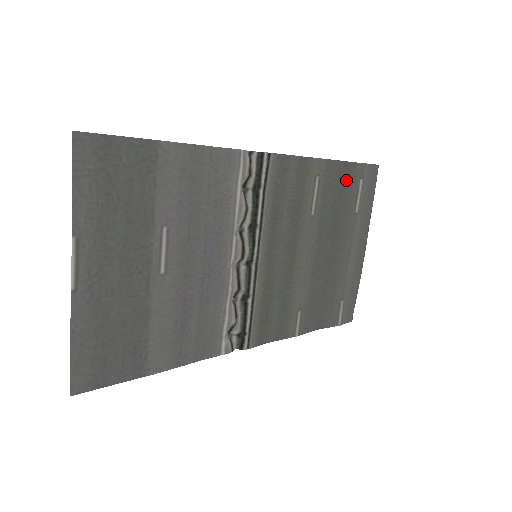
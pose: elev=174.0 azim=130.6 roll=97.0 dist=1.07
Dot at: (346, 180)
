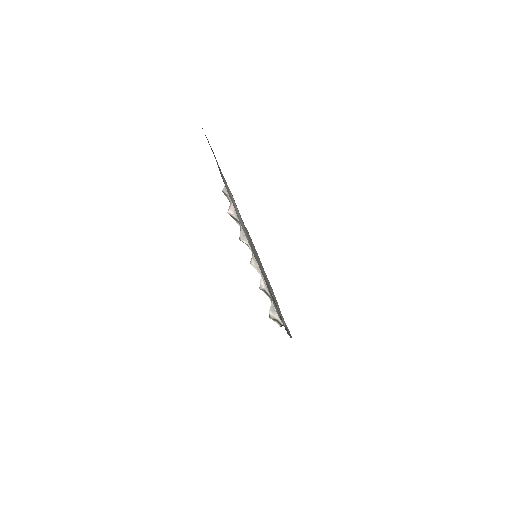
Dot at: (248, 233)
